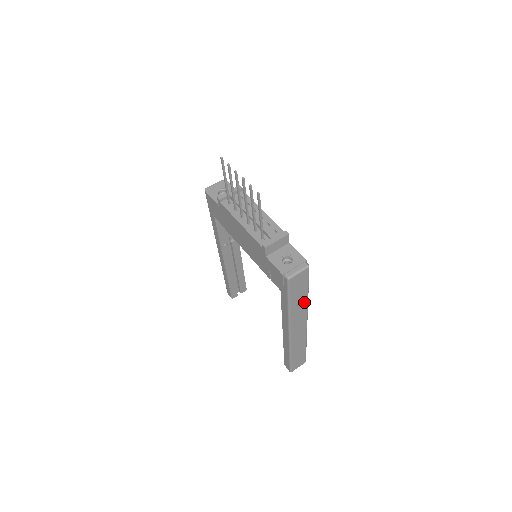
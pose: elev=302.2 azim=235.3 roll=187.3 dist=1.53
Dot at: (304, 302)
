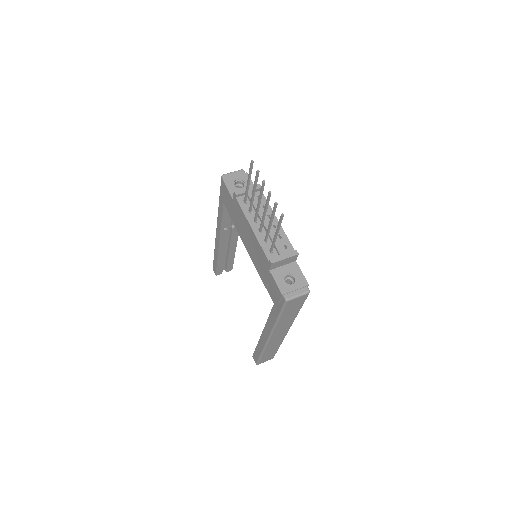
Dot at: (292, 317)
